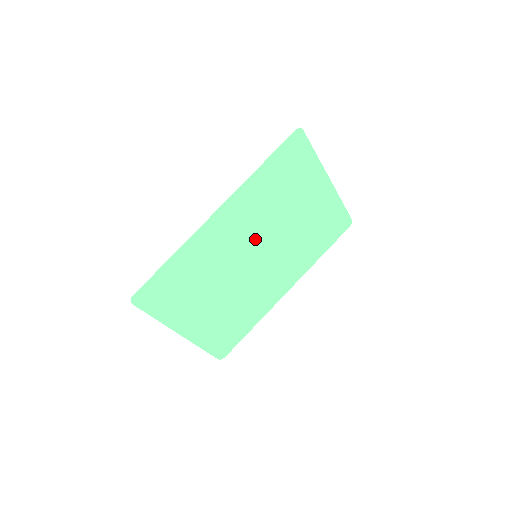
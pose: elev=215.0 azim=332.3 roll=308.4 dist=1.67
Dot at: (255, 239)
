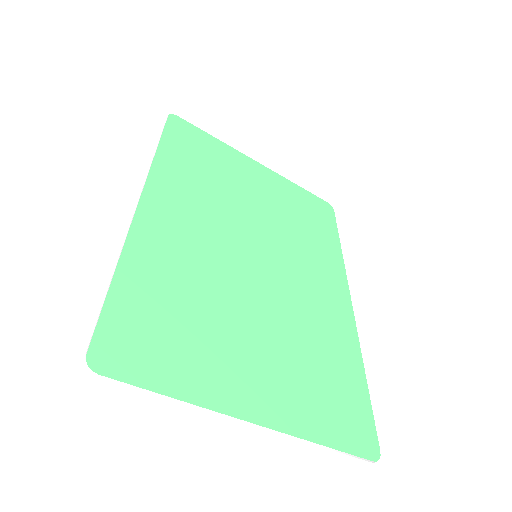
Dot at: (232, 232)
